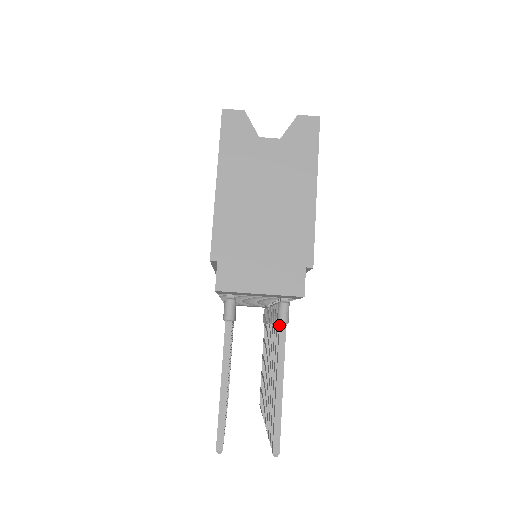
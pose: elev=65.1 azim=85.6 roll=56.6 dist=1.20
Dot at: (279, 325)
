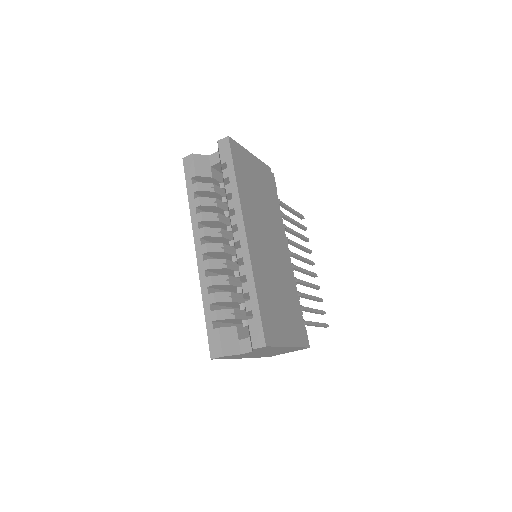
Dot at: occluded
